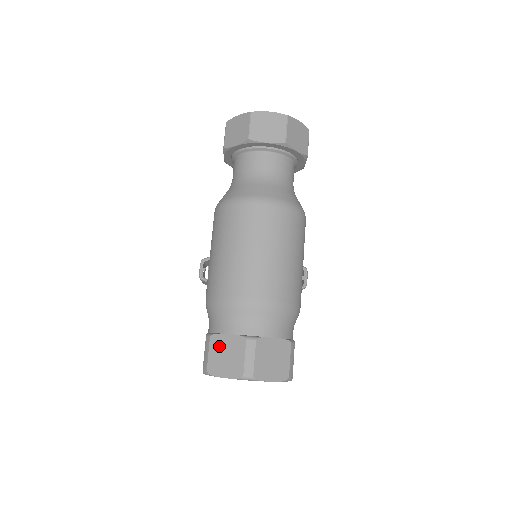
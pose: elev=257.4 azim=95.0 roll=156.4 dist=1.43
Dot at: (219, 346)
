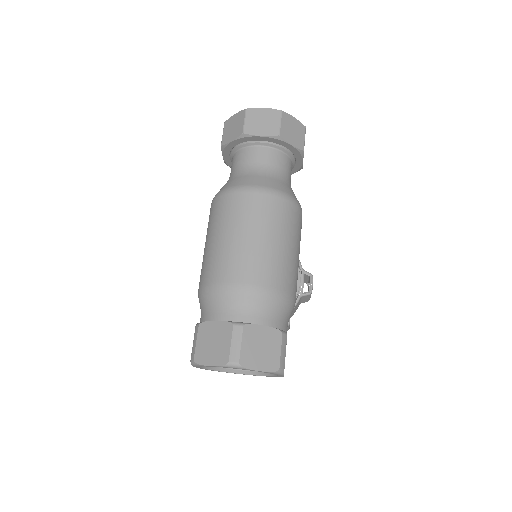
Dot at: (207, 334)
